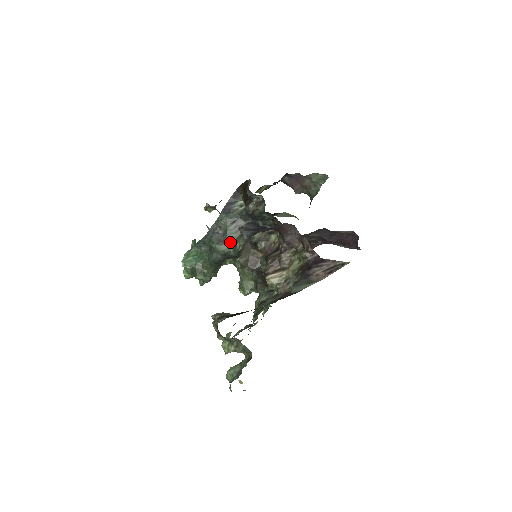
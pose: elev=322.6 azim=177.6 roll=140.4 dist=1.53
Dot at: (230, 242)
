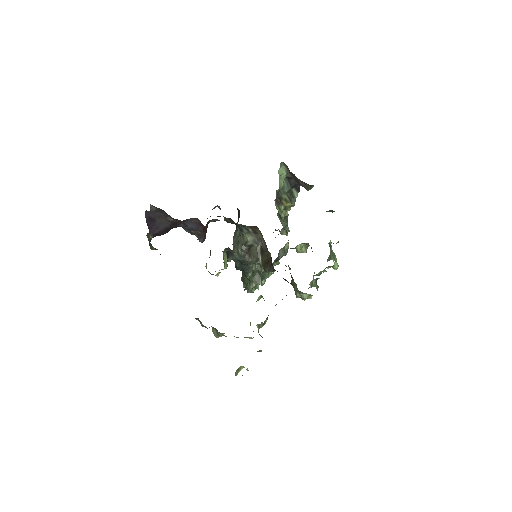
Dot at: (234, 250)
